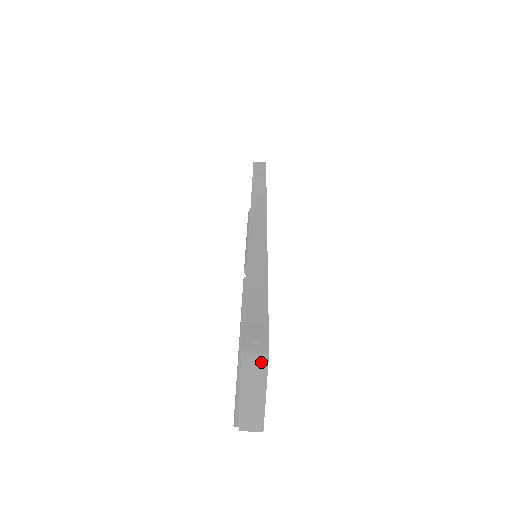
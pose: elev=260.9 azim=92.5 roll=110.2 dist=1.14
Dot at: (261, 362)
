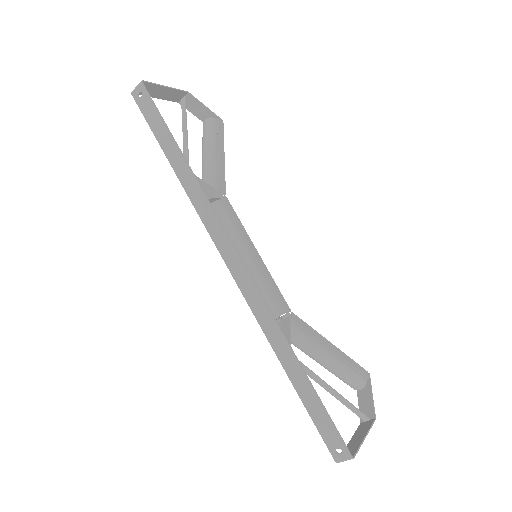
Dot at: (351, 456)
